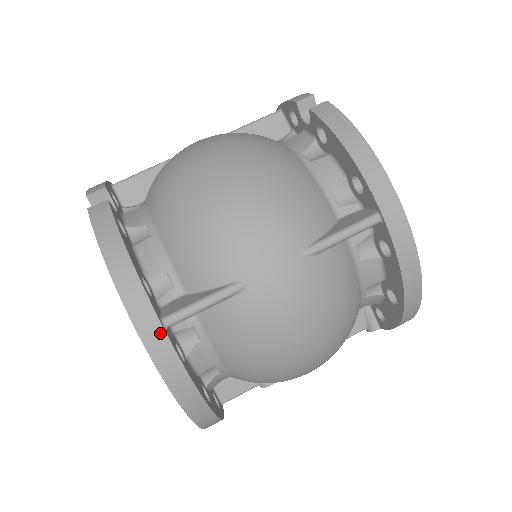
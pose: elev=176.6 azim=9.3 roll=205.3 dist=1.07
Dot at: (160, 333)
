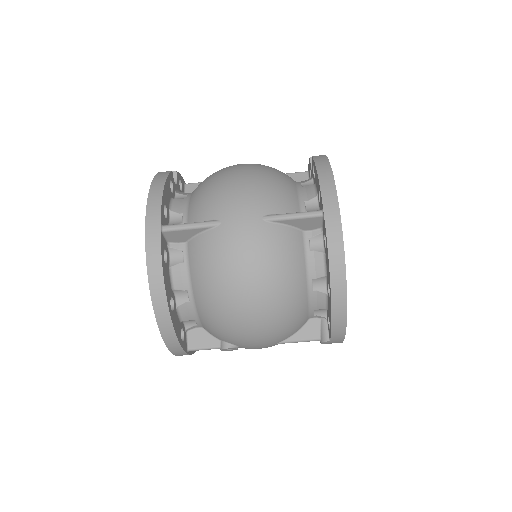
Dot at: (157, 230)
